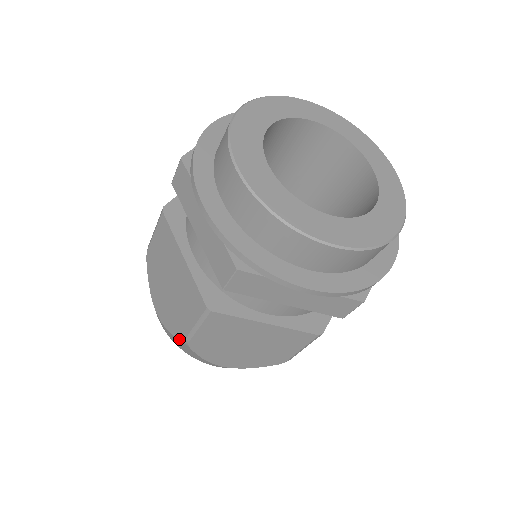
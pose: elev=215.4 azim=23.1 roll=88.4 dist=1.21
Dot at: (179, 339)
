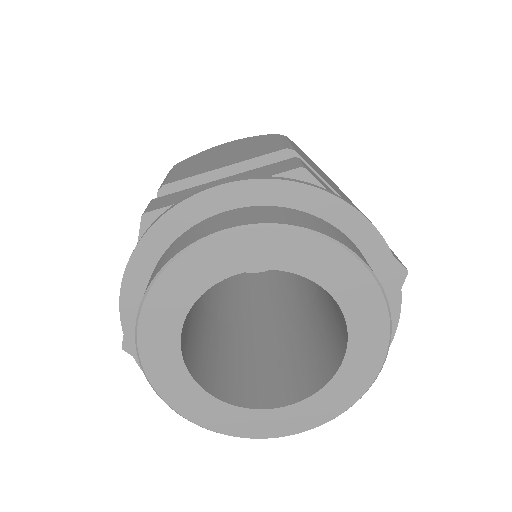
Dot at: occluded
